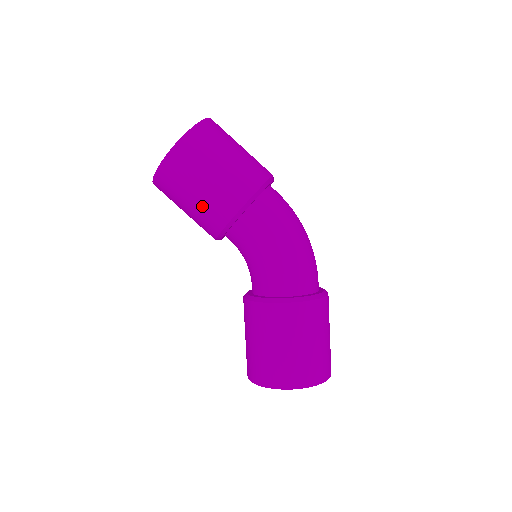
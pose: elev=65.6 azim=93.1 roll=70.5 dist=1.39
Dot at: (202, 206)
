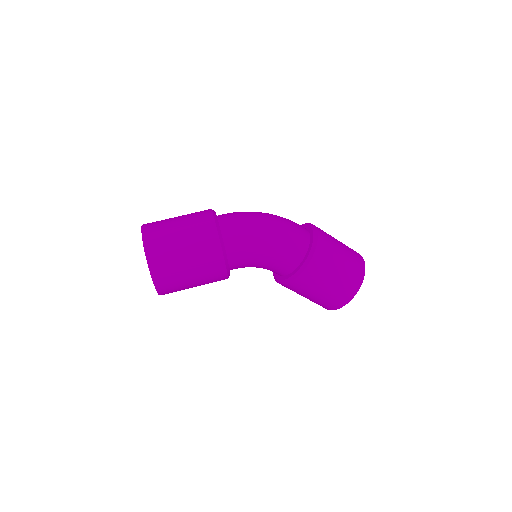
Dot at: (203, 281)
